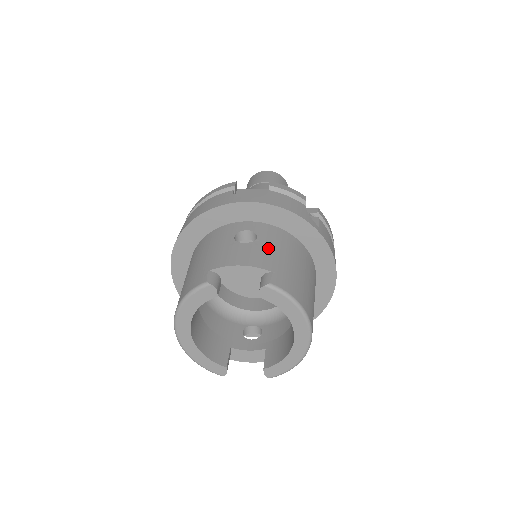
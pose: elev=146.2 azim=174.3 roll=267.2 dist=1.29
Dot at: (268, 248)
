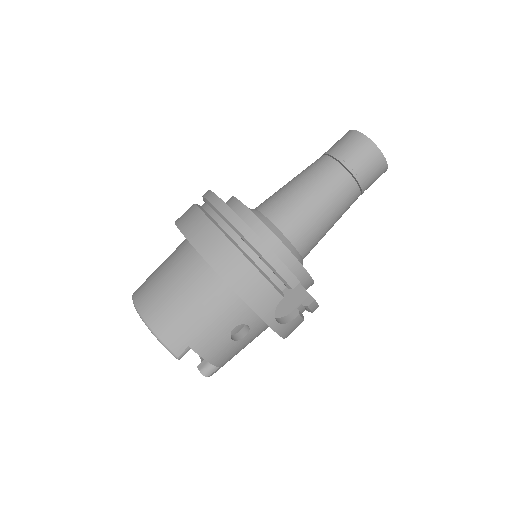
Dot at: (240, 347)
